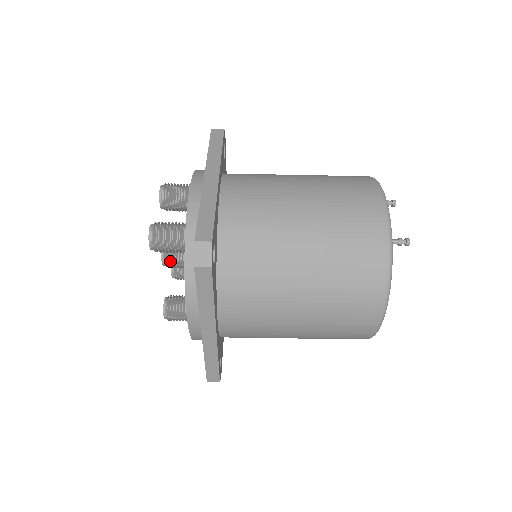
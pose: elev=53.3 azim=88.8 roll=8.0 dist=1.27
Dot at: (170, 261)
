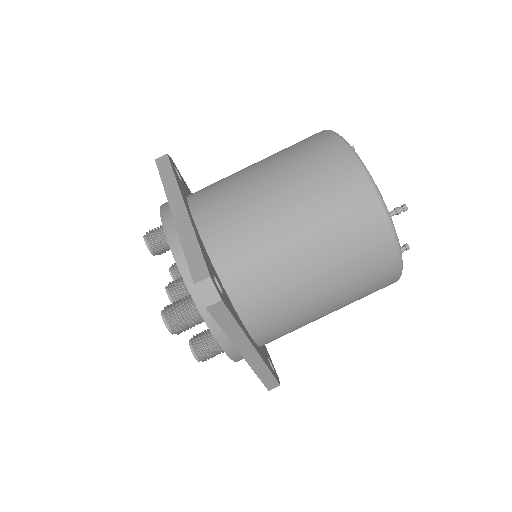
Dot at: (173, 284)
